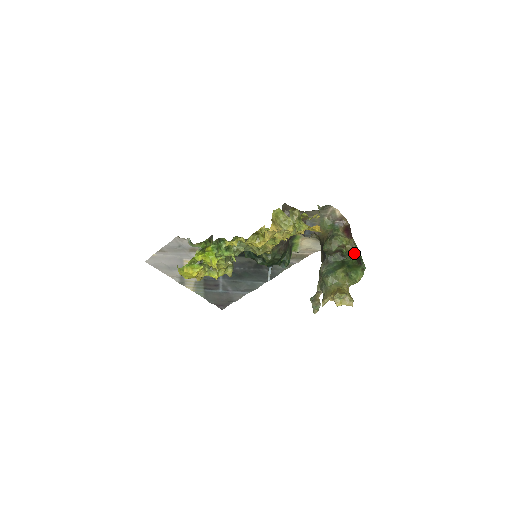
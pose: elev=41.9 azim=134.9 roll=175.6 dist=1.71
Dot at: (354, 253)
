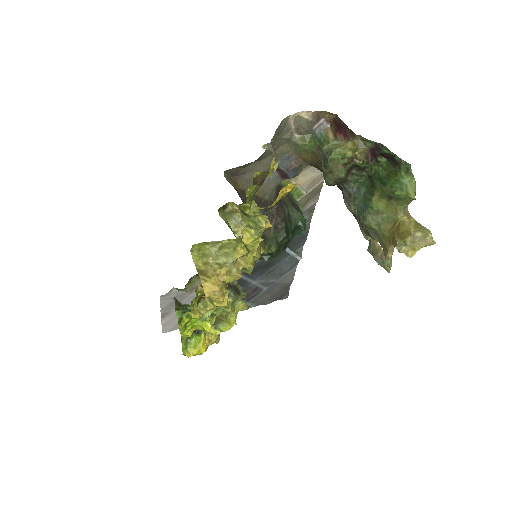
Dot at: (375, 153)
